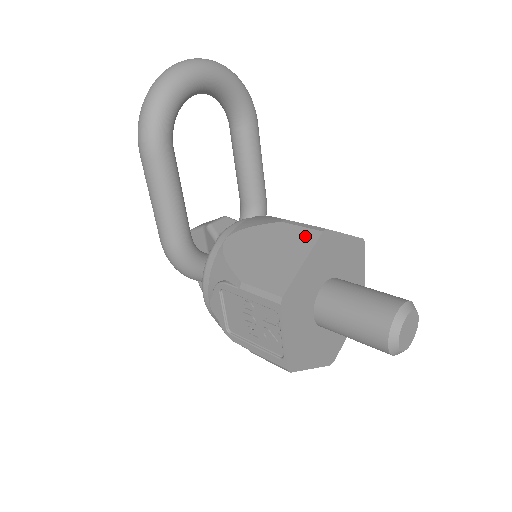
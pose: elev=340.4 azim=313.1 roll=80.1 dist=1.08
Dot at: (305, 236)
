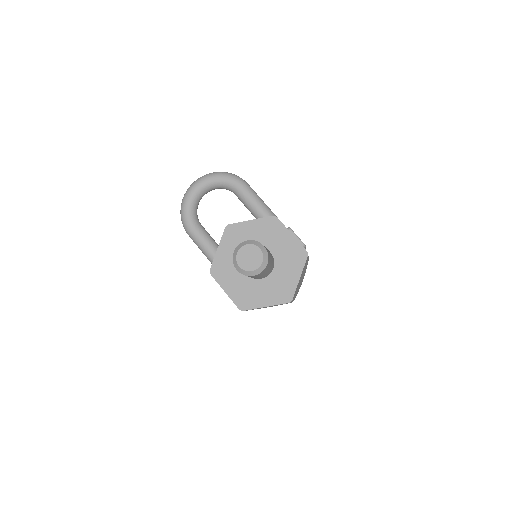
Dot at: occluded
